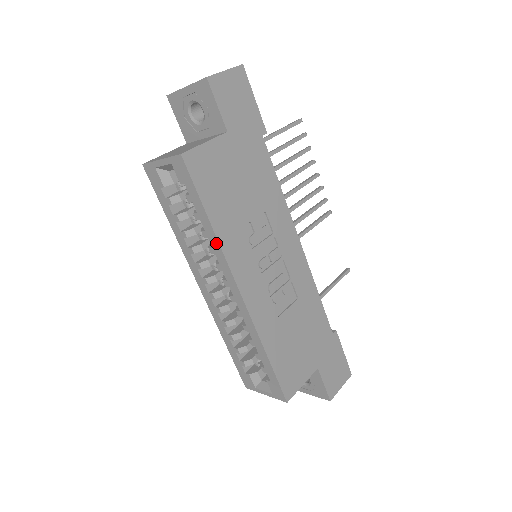
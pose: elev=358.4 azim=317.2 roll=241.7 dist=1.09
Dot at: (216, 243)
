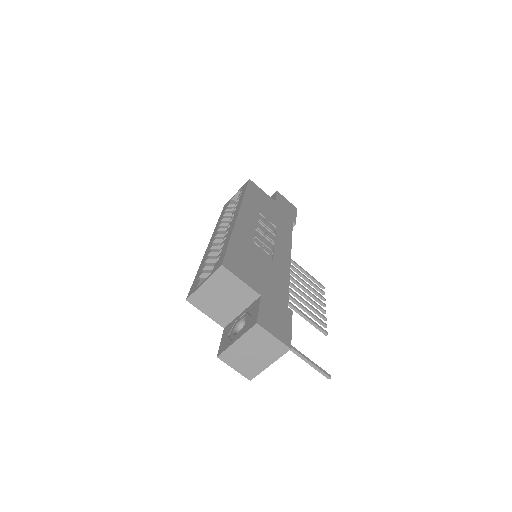
Dot at: (241, 200)
